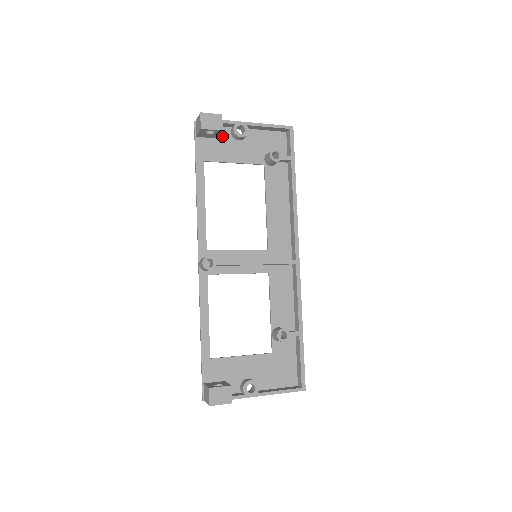
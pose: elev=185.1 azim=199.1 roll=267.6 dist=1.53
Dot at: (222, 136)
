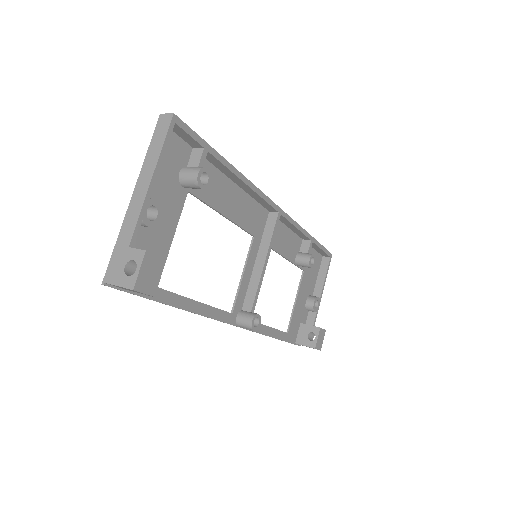
Dot at: (137, 244)
